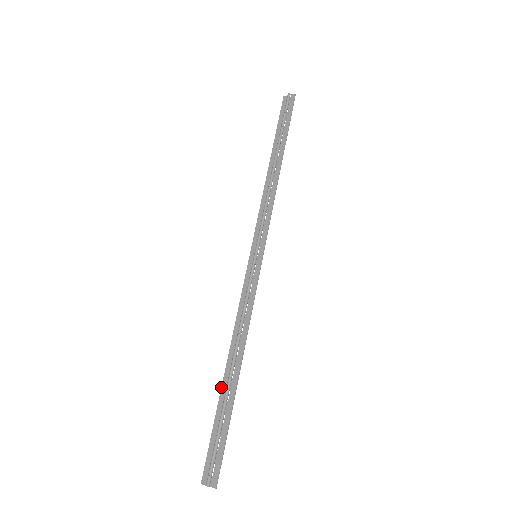
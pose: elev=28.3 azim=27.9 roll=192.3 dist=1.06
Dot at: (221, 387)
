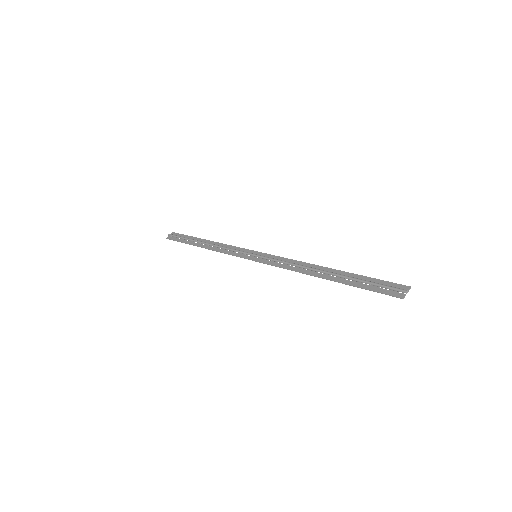
Dot at: (334, 281)
